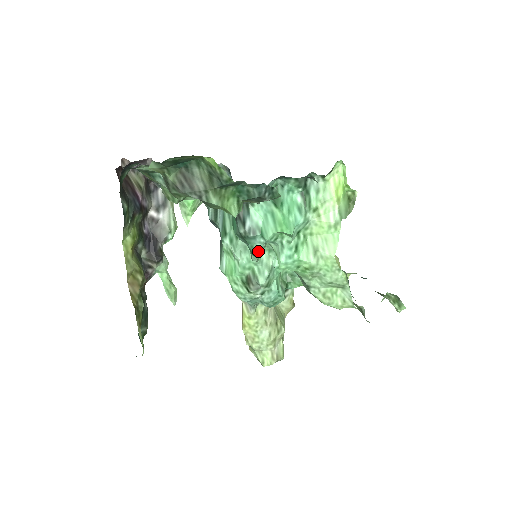
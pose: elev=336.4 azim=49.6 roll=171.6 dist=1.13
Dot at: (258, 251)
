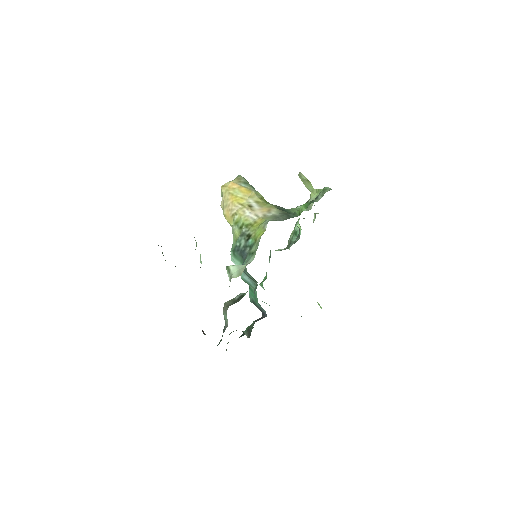
Dot at: occluded
